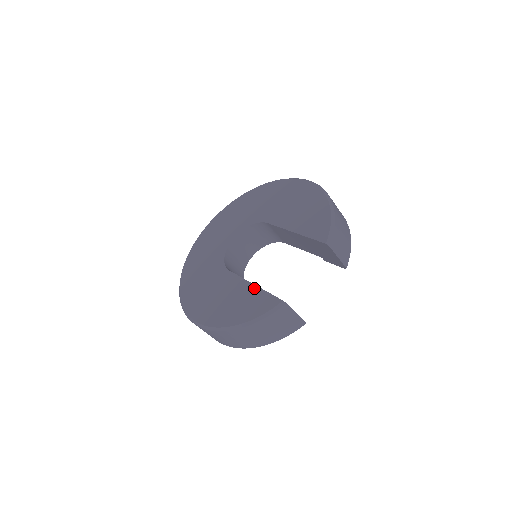
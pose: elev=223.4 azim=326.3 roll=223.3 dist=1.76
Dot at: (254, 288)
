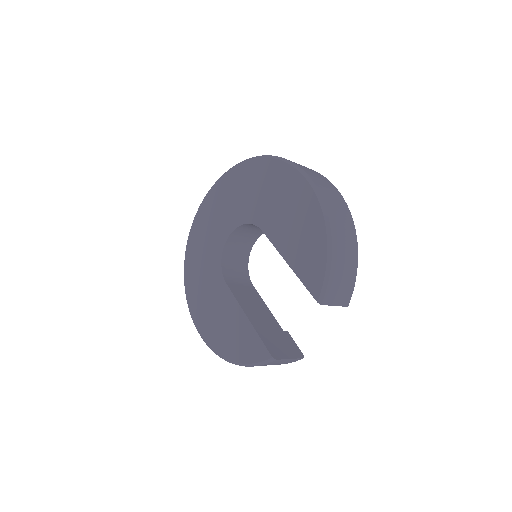
Dot at: (247, 323)
